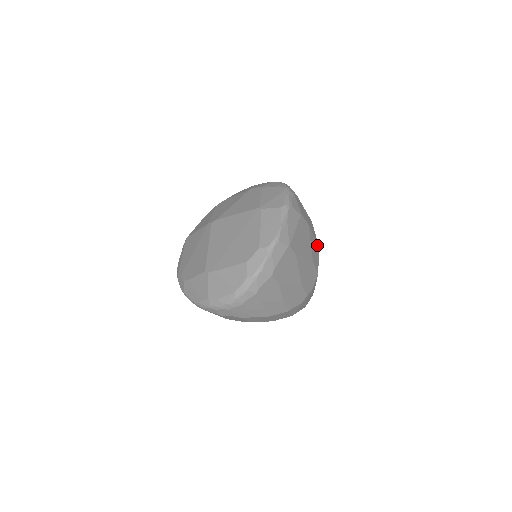
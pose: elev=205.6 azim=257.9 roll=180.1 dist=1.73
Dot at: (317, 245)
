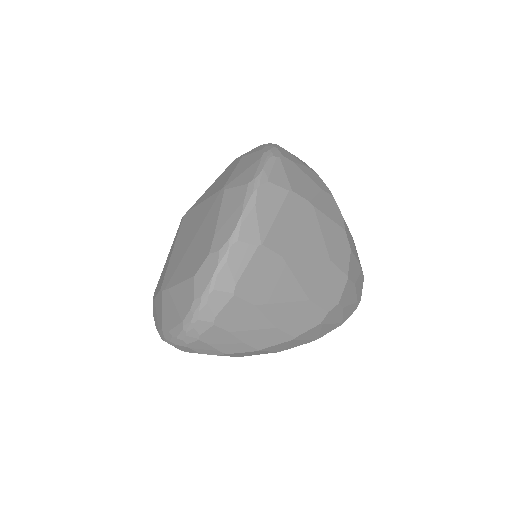
Dot at: (344, 232)
